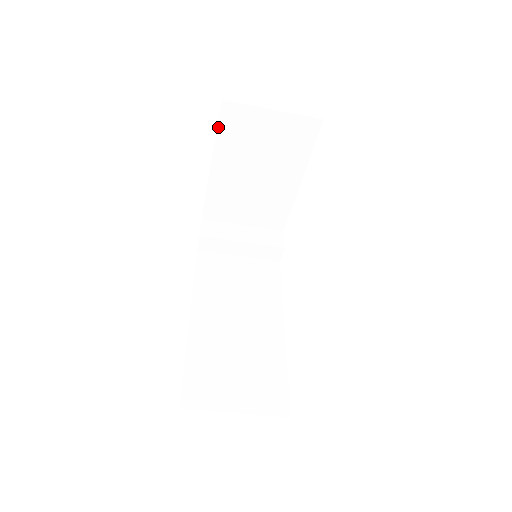
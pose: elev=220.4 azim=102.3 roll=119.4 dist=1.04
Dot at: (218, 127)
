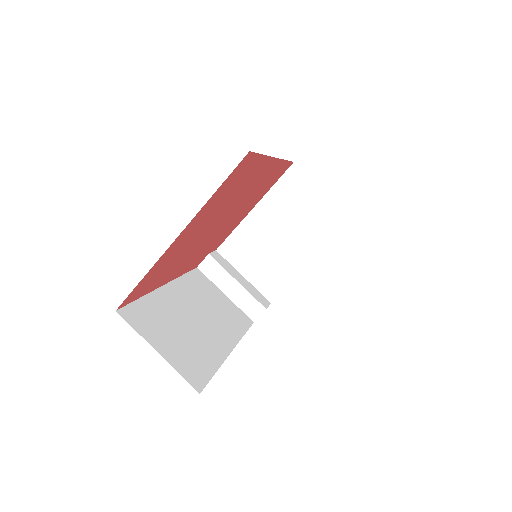
Dot at: (278, 180)
